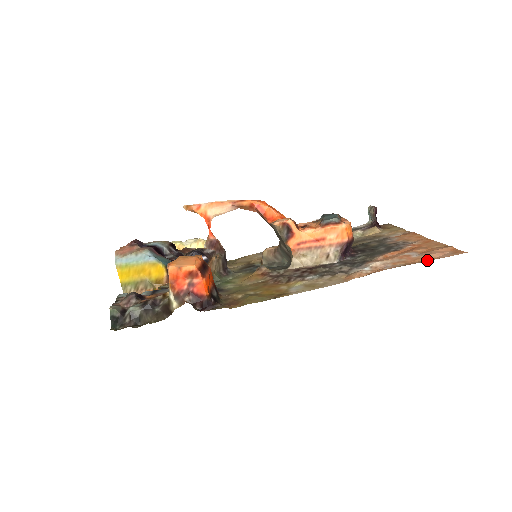
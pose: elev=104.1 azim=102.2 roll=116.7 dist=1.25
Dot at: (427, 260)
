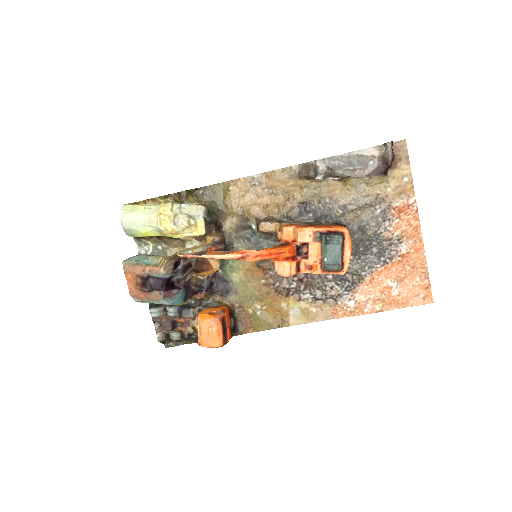
Dot at: (400, 307)
